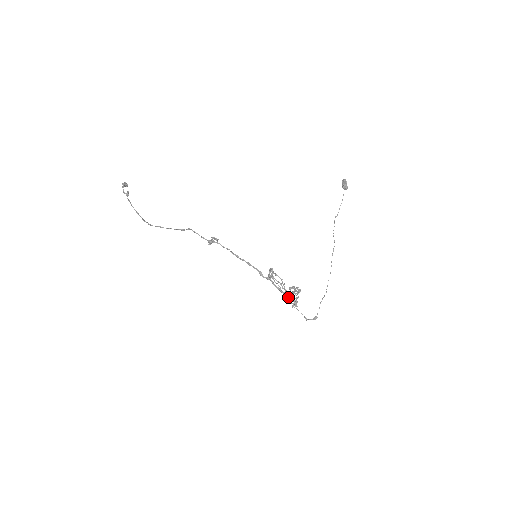
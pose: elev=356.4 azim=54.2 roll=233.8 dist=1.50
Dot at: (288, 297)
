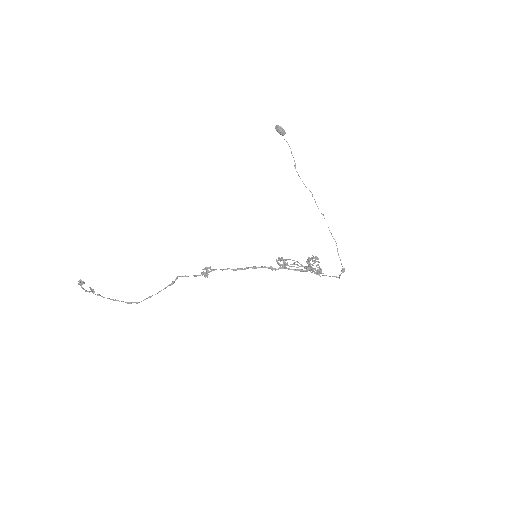
Dot at: (310, 271)
